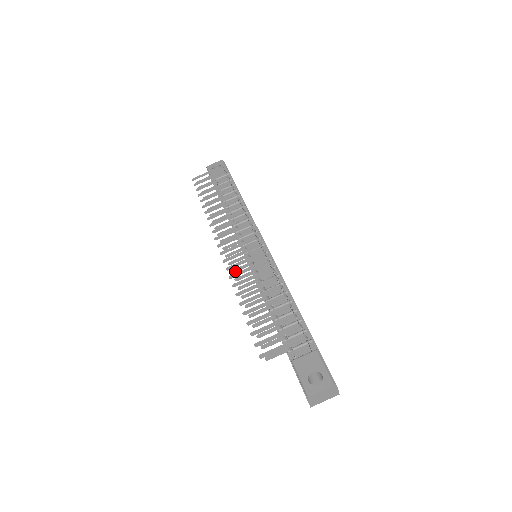
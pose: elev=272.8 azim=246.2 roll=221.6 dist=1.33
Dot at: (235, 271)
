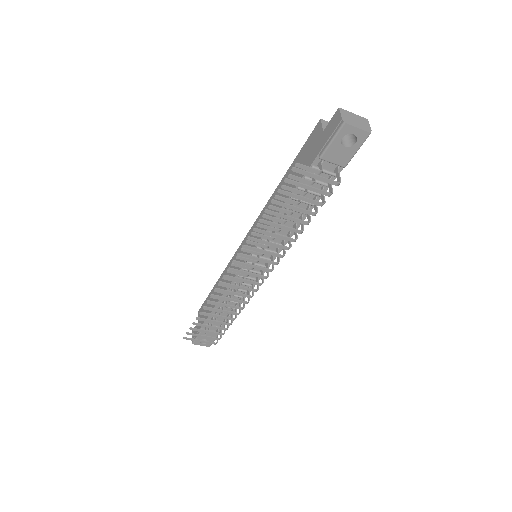
Dot at: occluded
